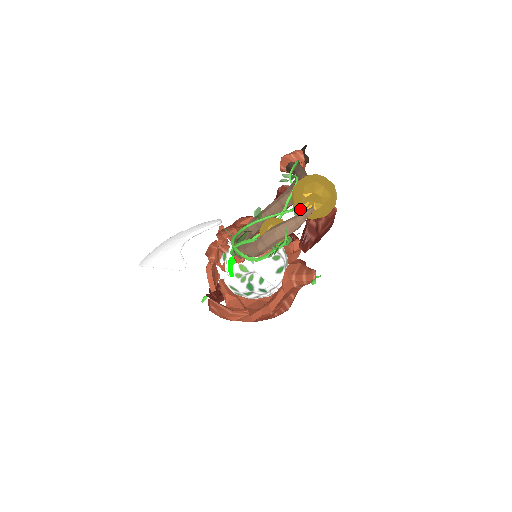
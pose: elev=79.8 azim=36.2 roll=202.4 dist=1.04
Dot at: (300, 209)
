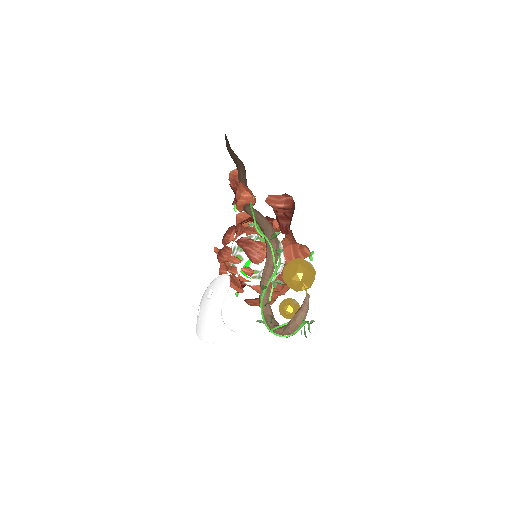
Dot at: (297, 291)
